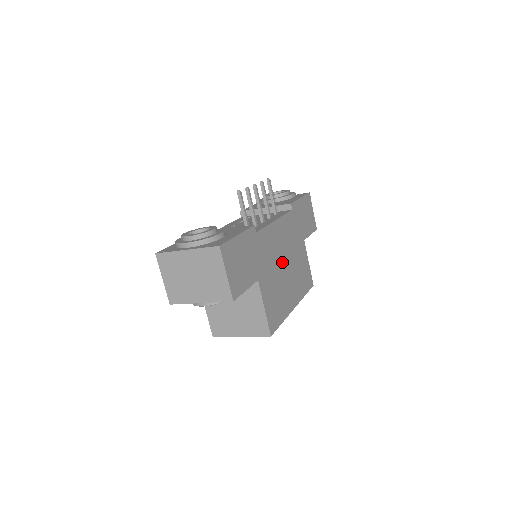
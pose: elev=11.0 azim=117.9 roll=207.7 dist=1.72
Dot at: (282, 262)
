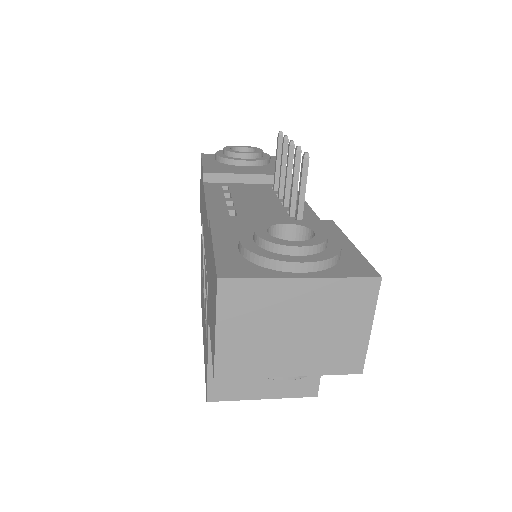
Dot at: occluded
